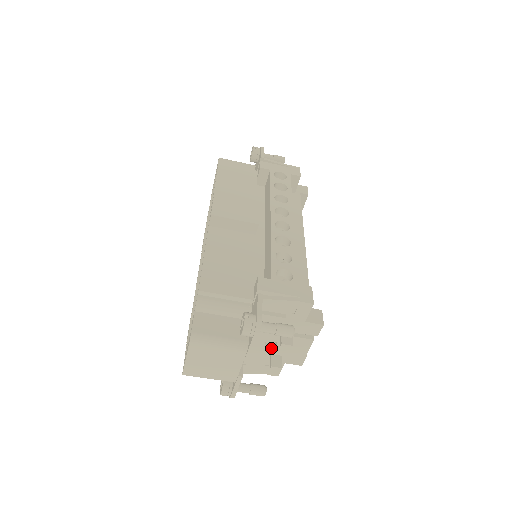
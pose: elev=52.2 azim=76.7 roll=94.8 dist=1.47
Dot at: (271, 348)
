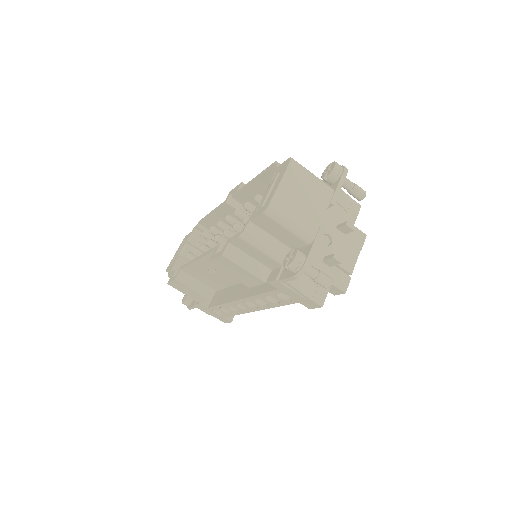
Dot at: (326, 247)
